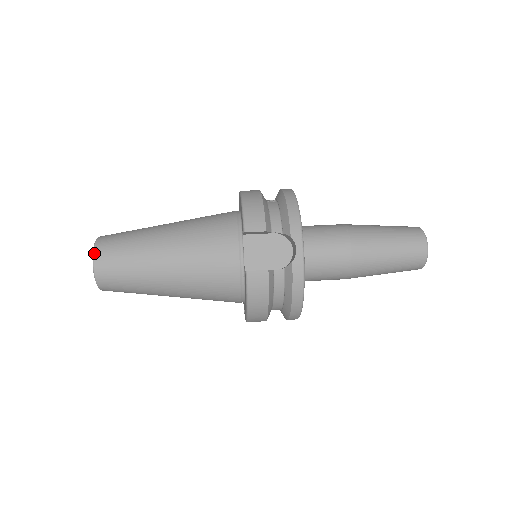
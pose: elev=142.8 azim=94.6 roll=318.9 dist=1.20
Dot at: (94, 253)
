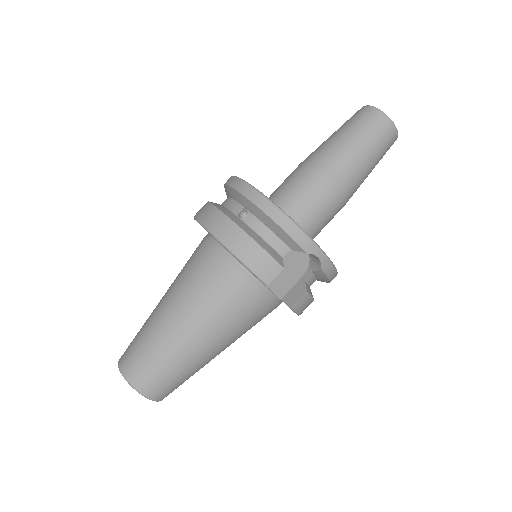
Dot at: (141, 393)
